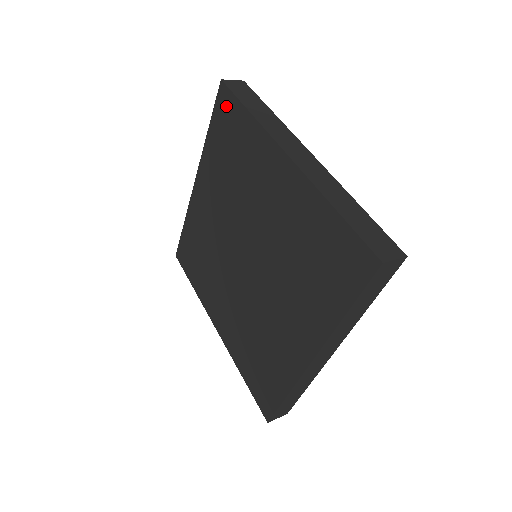
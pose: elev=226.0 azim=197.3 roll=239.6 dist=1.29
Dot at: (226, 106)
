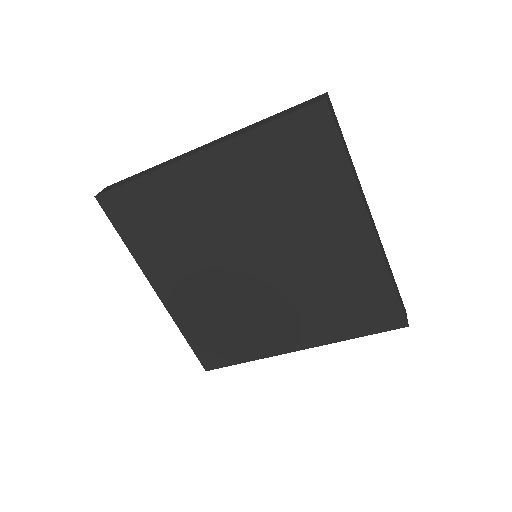
Dot at: (119, 204)
